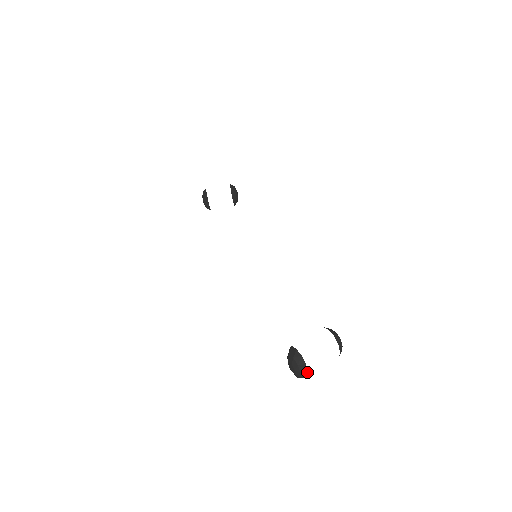
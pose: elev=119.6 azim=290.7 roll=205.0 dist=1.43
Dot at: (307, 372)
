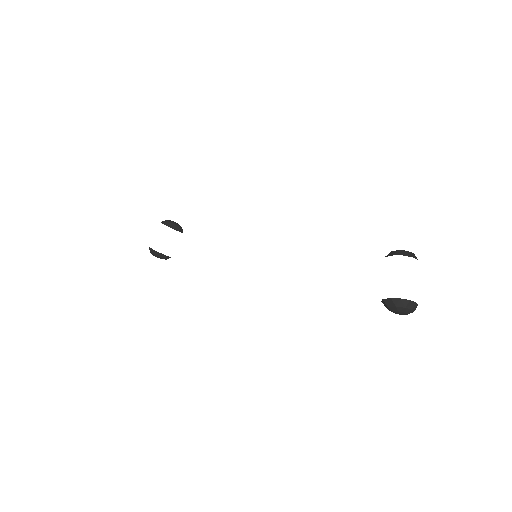
Dot at: (416, 304)
